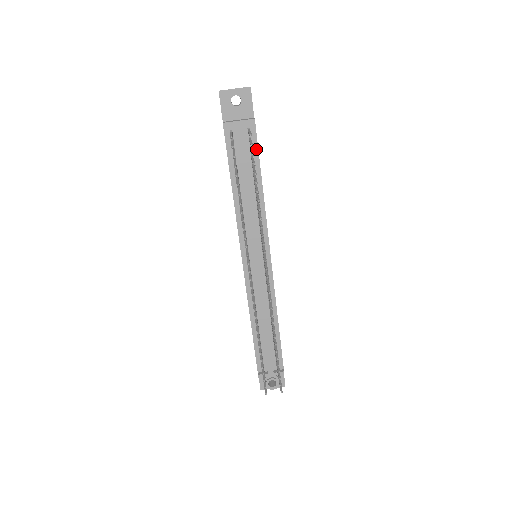
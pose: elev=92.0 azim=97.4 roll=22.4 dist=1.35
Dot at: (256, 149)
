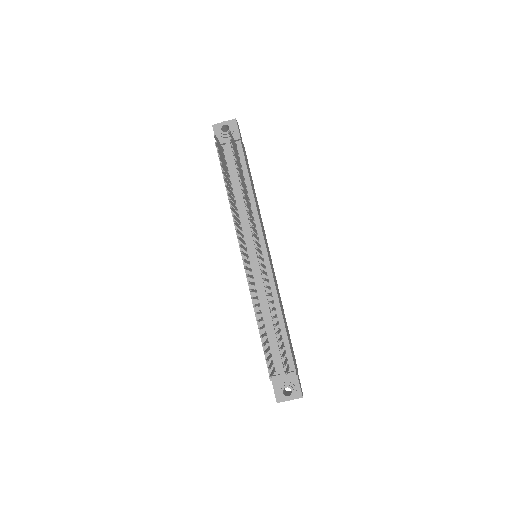
Dot at: (243, 160)
